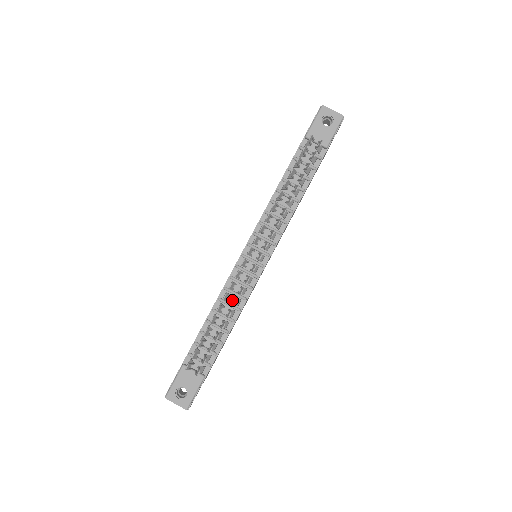
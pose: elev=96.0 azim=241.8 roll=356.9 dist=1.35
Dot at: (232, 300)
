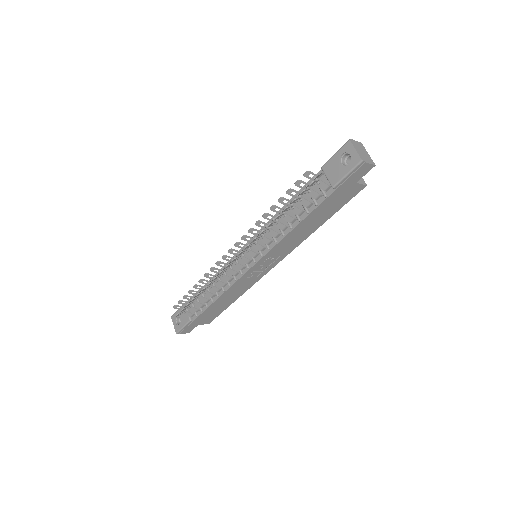
Dot at: (223, 280)
